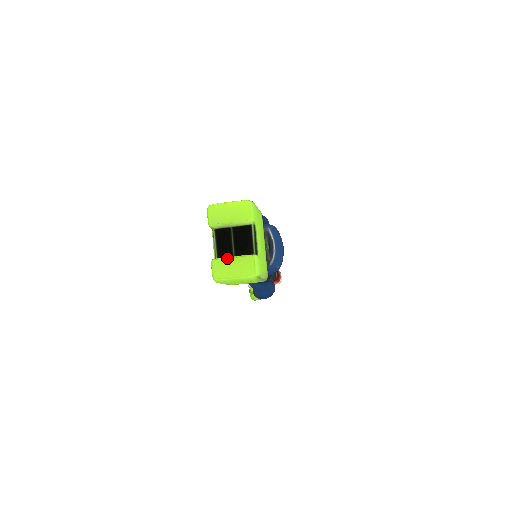
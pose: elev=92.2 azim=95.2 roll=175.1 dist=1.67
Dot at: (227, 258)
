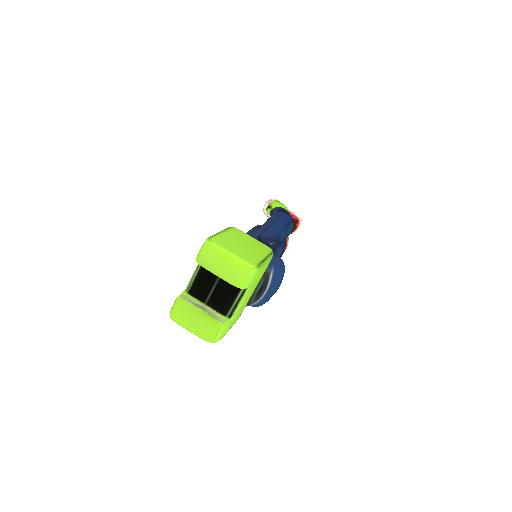
Dot at: (194, 308)
